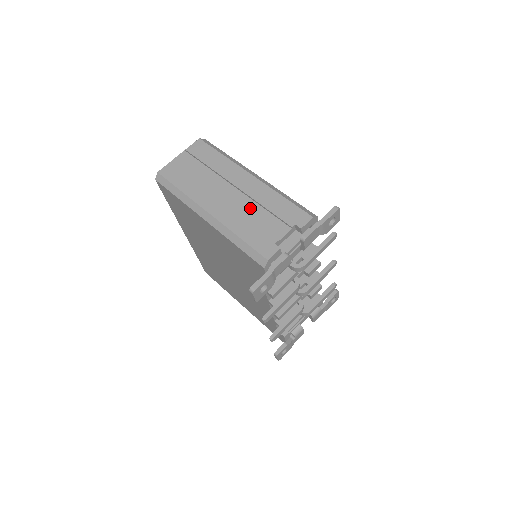
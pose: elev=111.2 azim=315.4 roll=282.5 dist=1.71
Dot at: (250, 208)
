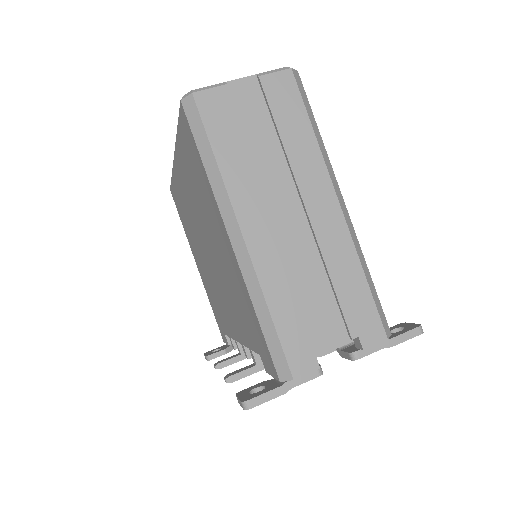
Dot at: (309, 265)
